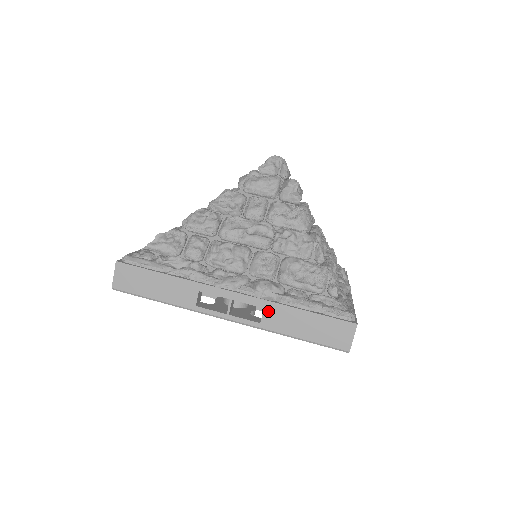
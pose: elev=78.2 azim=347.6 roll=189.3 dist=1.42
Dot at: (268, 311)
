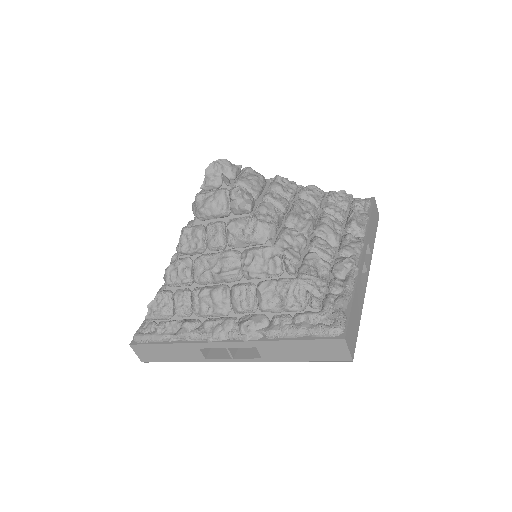
Dot at: (261, 348)
